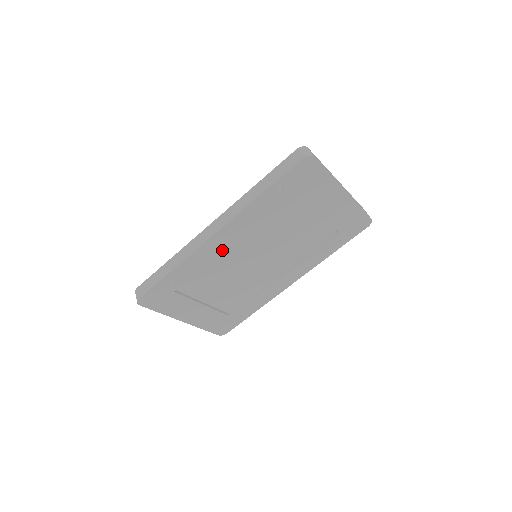
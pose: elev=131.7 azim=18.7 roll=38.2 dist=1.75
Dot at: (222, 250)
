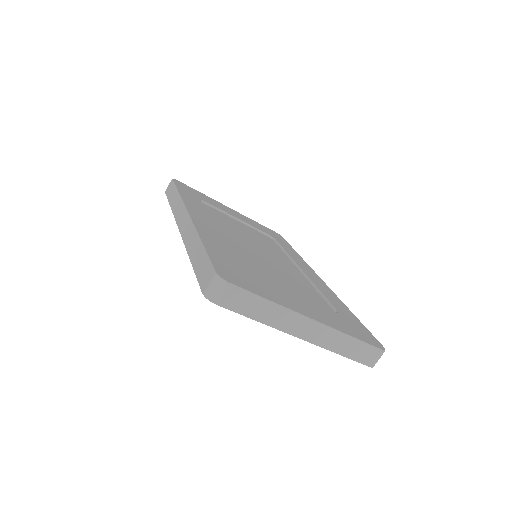
Dot at: occluded
